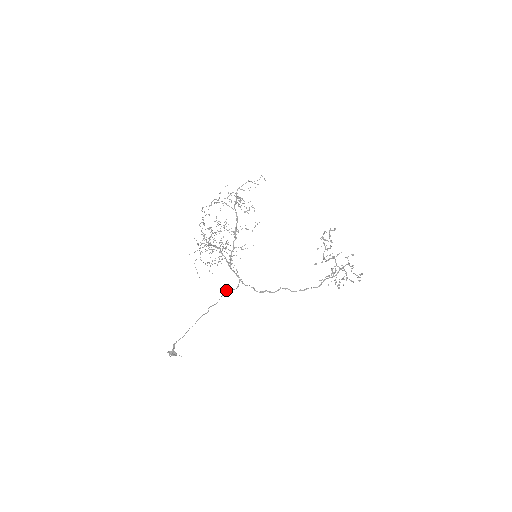
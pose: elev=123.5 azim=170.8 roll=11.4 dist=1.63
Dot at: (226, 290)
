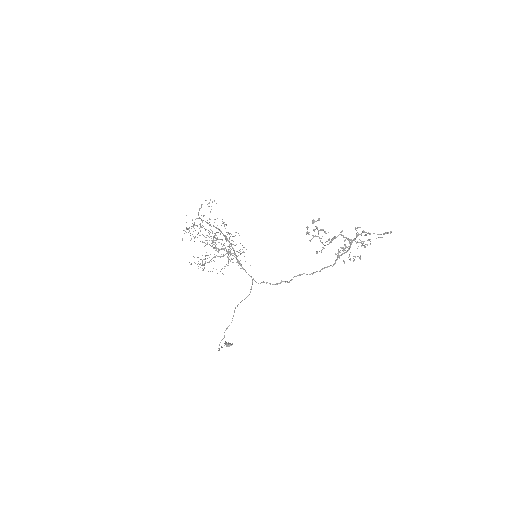
Dot at: (237, 305)
